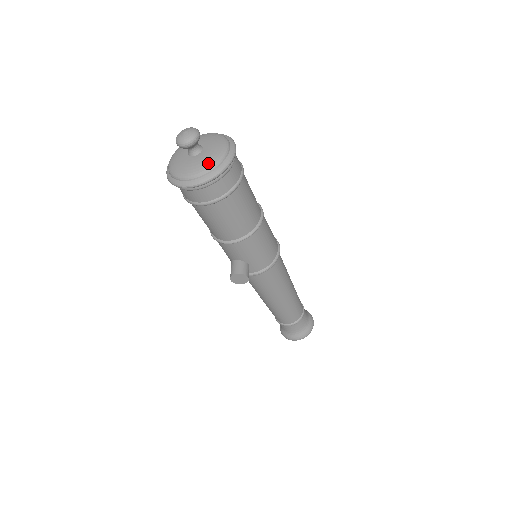
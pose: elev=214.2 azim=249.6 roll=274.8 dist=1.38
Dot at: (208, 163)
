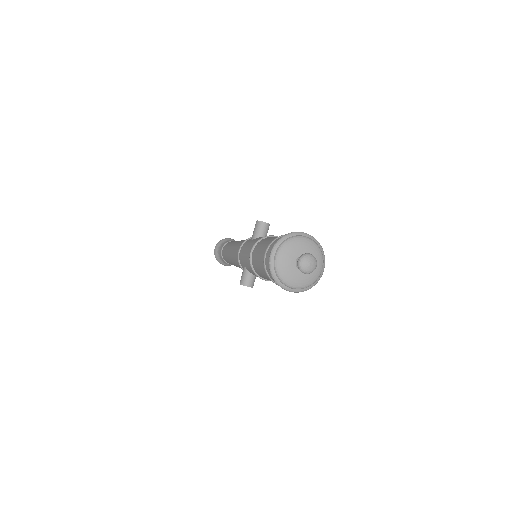
Dot at: (307, 283)
